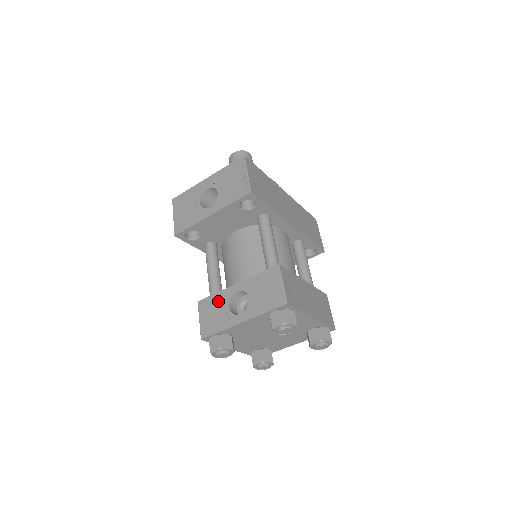
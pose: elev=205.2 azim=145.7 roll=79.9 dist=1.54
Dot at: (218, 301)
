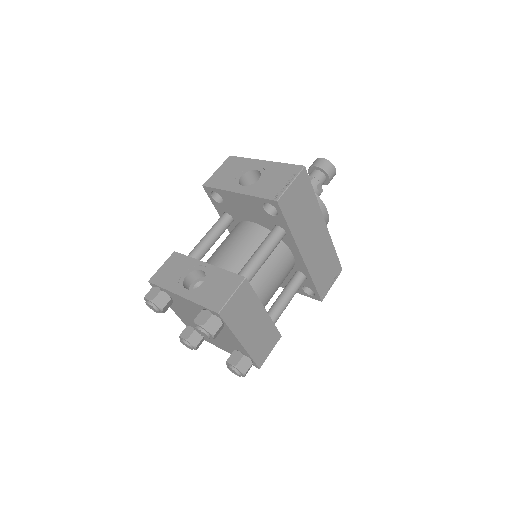
Dot at: (185, 264)
